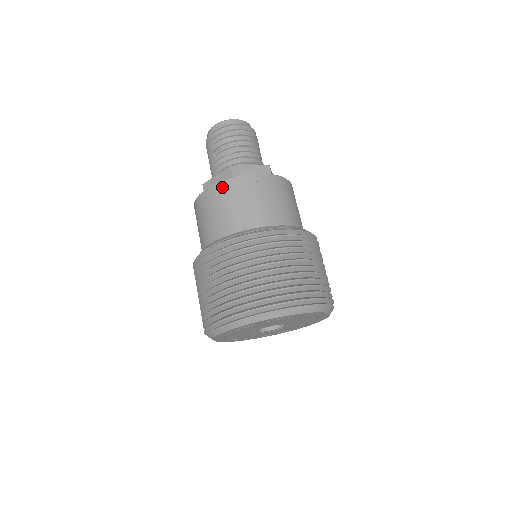
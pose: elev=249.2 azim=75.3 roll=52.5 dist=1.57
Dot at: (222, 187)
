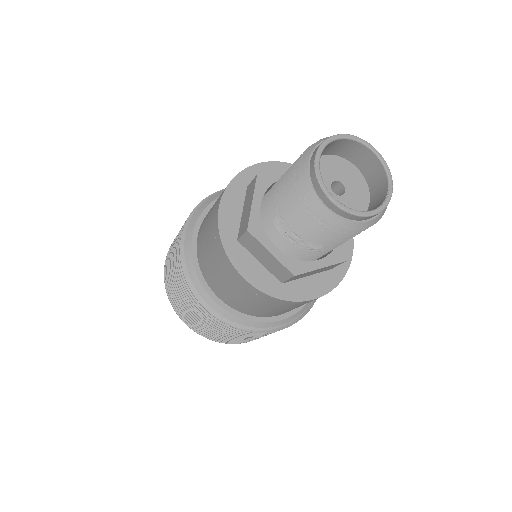
Dot at: (262, 296)
